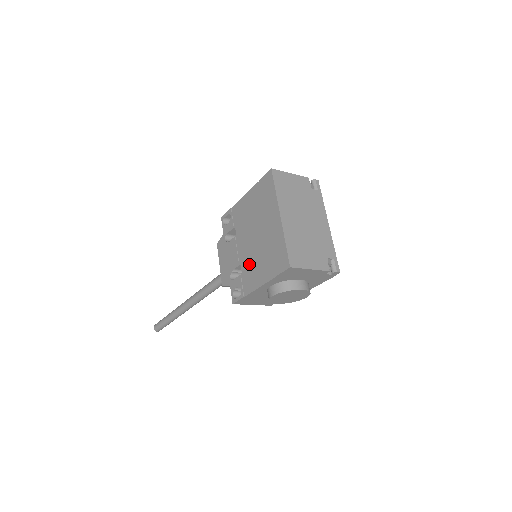
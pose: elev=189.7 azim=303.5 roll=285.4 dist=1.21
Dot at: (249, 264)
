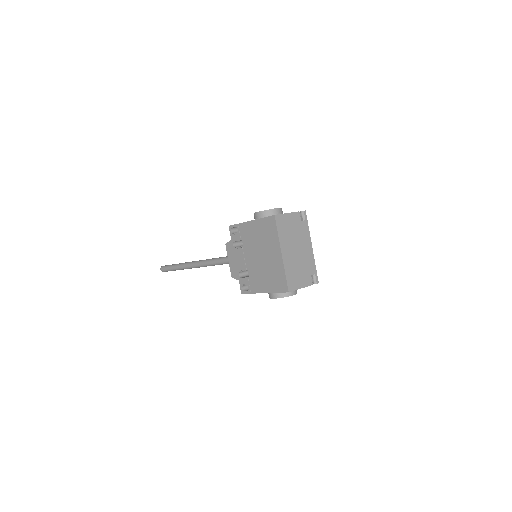
Dot at: (255, 274)
